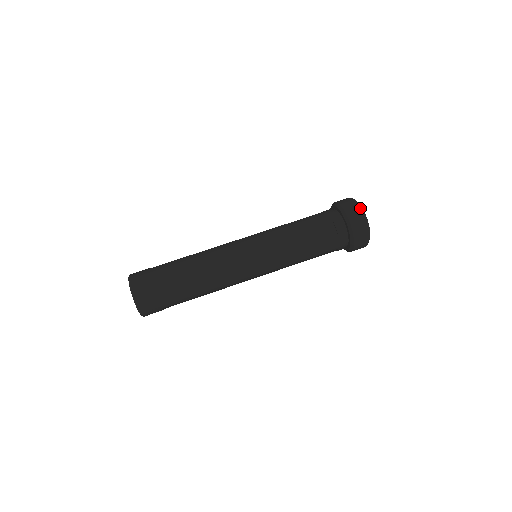
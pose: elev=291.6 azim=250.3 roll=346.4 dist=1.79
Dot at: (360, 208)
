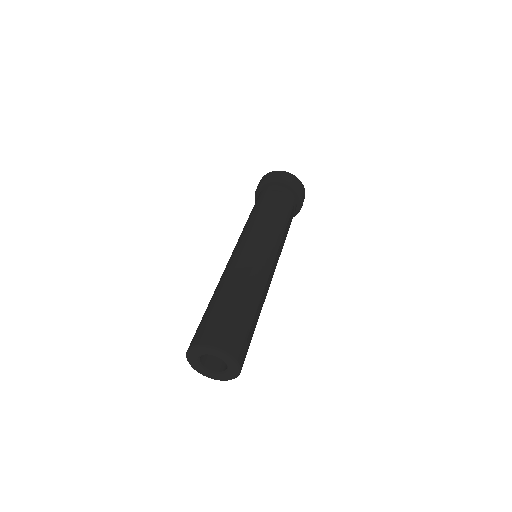
Dot at: (273, 171)
